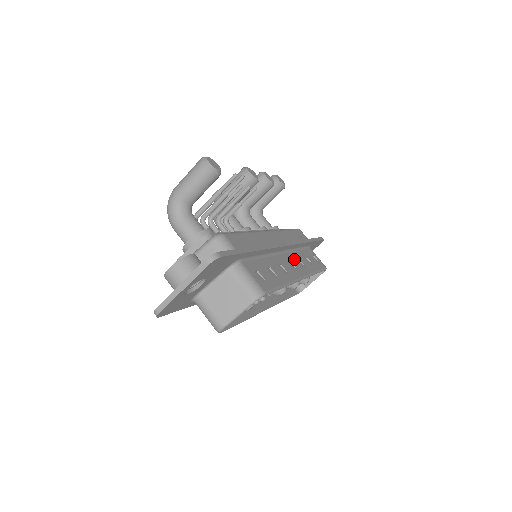
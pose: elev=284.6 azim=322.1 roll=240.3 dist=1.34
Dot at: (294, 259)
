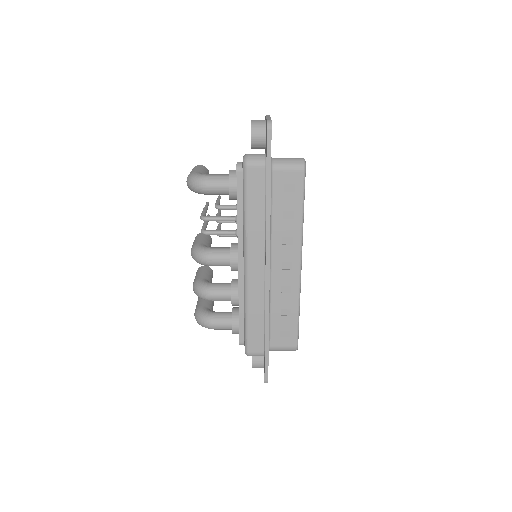
Dot at: occluded
